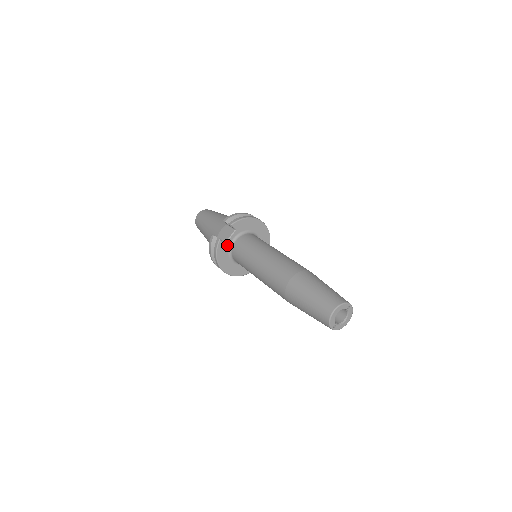
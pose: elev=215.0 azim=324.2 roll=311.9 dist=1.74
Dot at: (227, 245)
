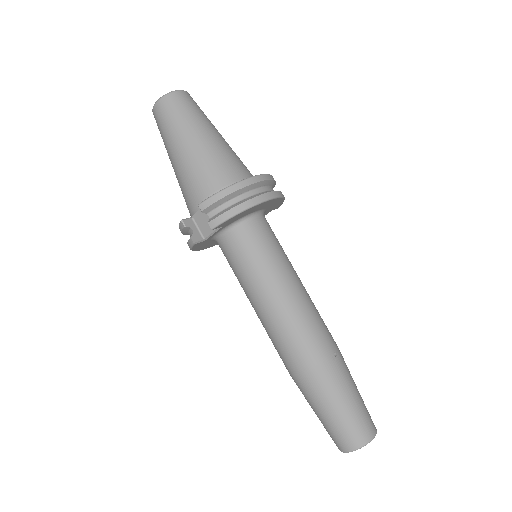
Dot at: (208, 239)
